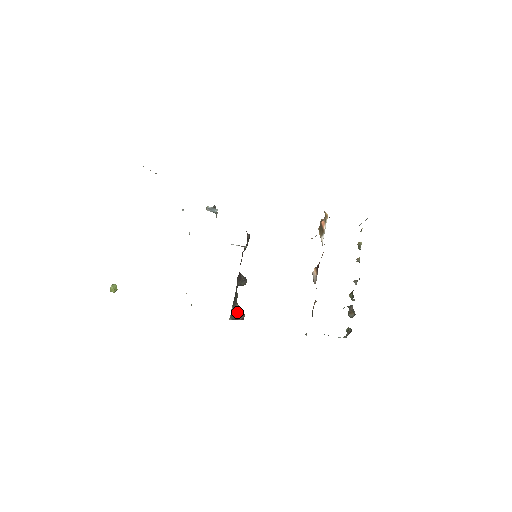
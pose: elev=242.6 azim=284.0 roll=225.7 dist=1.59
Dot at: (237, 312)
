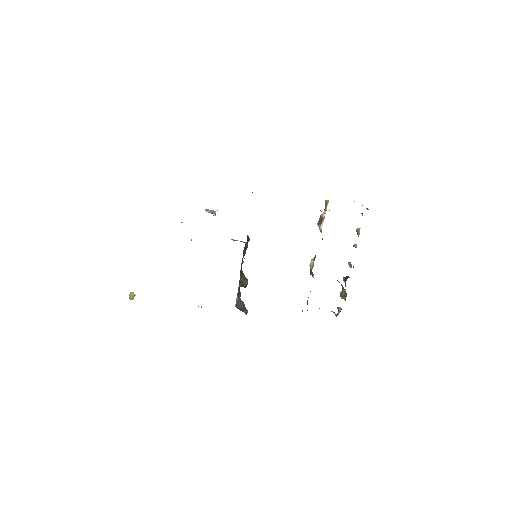
Dot at: (241, 304)
